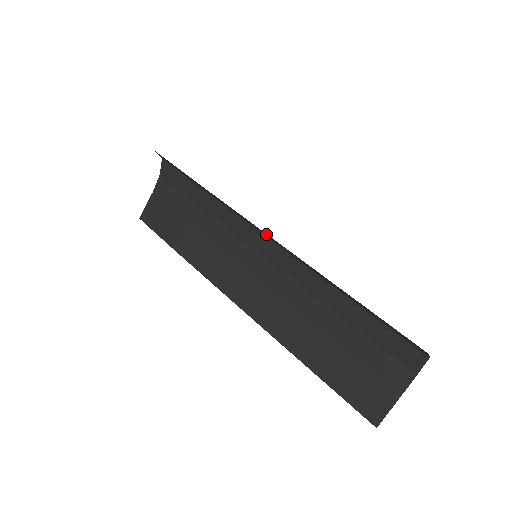
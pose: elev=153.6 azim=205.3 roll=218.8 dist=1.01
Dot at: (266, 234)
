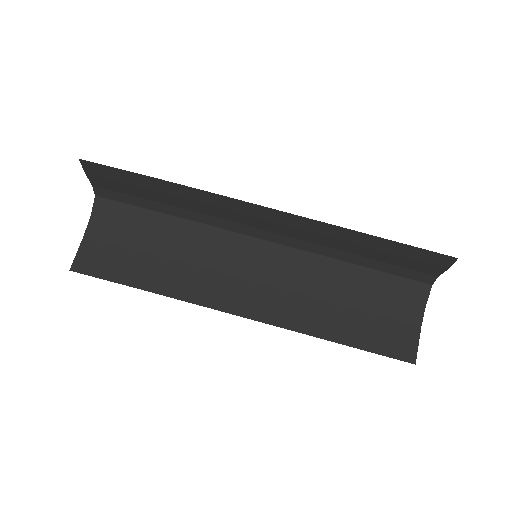
Dot at: (263, 231)
